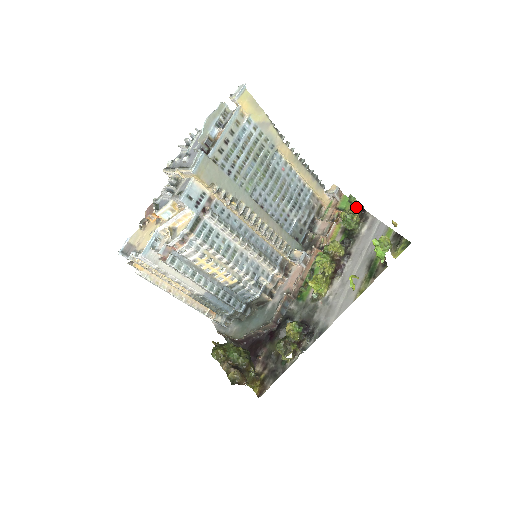
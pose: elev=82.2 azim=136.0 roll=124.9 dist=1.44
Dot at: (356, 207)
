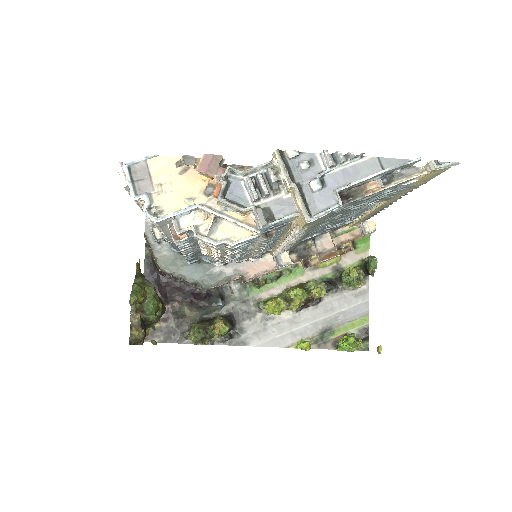
Dot at: (368, 271)
